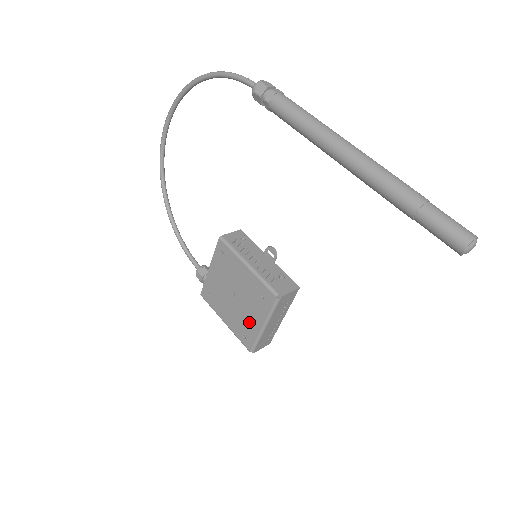
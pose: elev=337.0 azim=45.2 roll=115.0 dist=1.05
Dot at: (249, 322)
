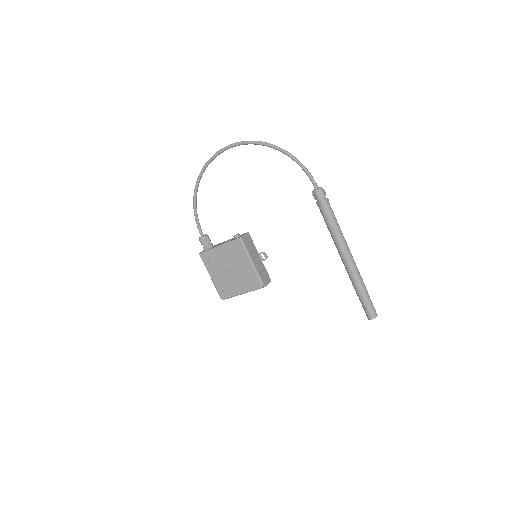
Dot at: (233, 287)
